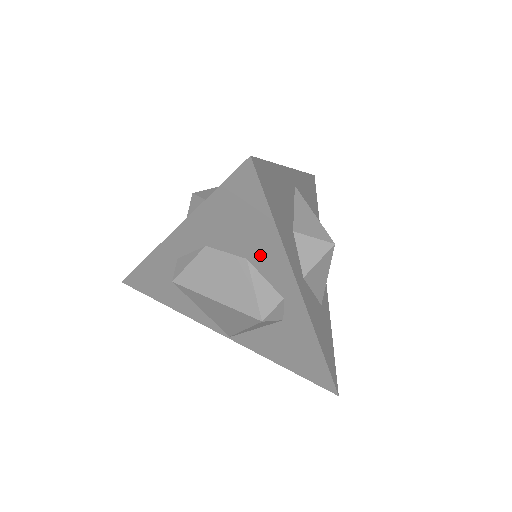
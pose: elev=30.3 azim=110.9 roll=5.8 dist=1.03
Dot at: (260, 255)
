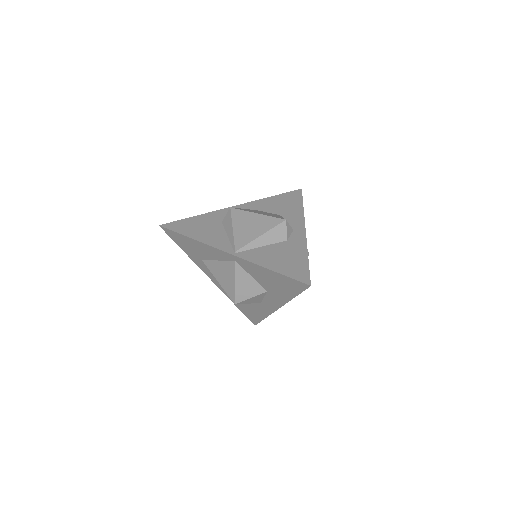
Dot at: (289, 214)
